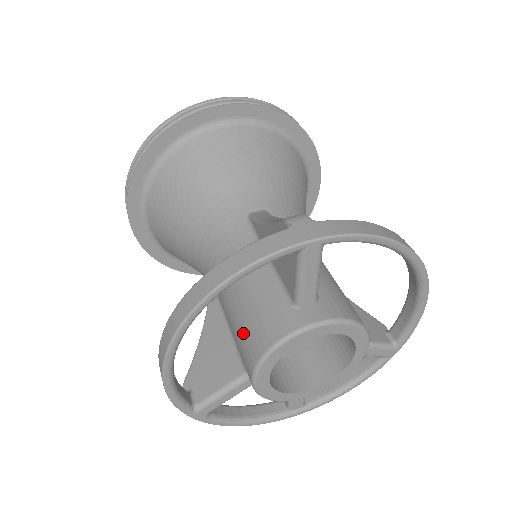
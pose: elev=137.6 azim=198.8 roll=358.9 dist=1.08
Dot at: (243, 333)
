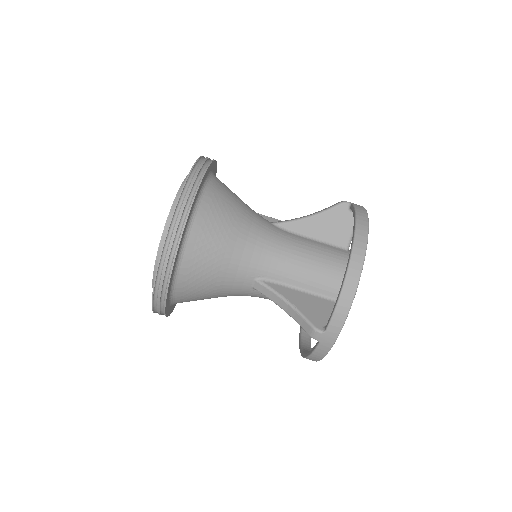
Dot at: occluded
